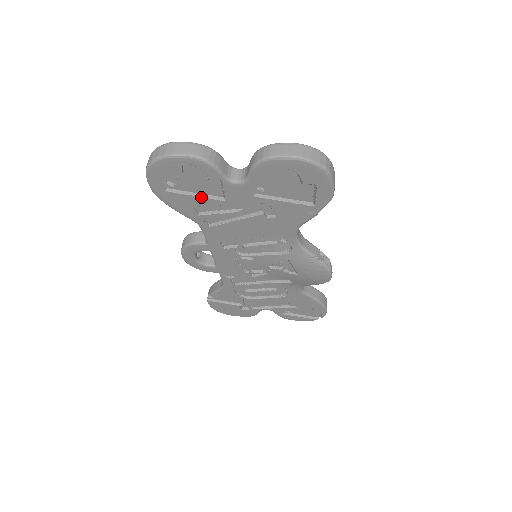
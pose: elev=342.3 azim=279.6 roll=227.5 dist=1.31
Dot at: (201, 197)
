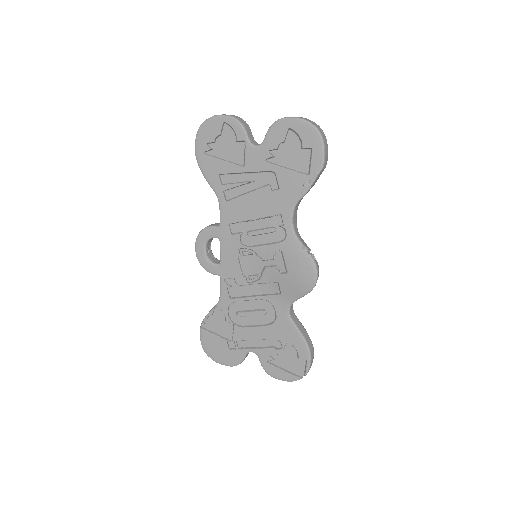
Dot at: (228, 162)
